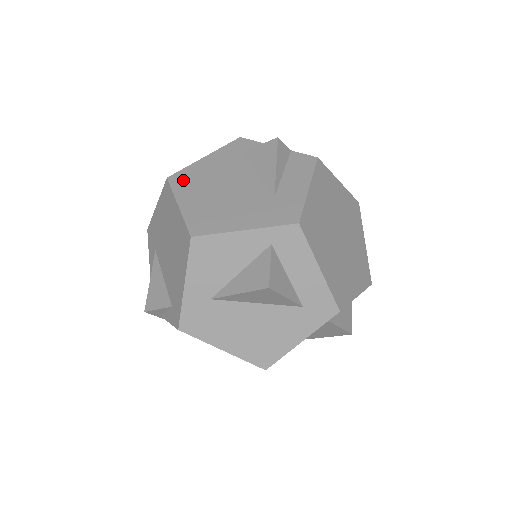
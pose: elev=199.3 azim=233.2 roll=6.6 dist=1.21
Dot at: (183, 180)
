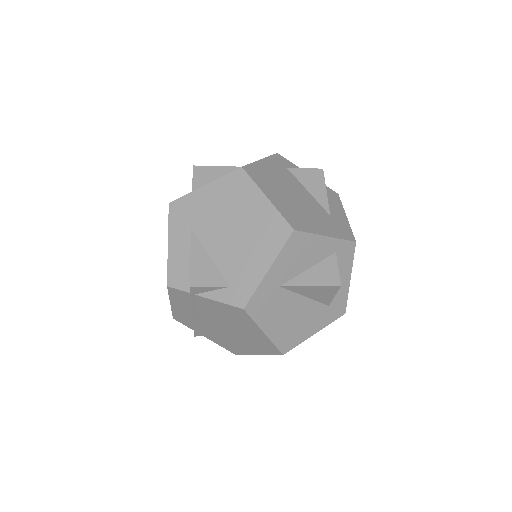
Dot at: (257, 175)
